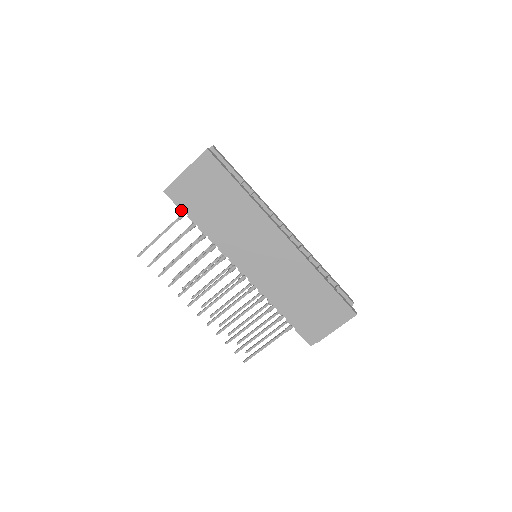
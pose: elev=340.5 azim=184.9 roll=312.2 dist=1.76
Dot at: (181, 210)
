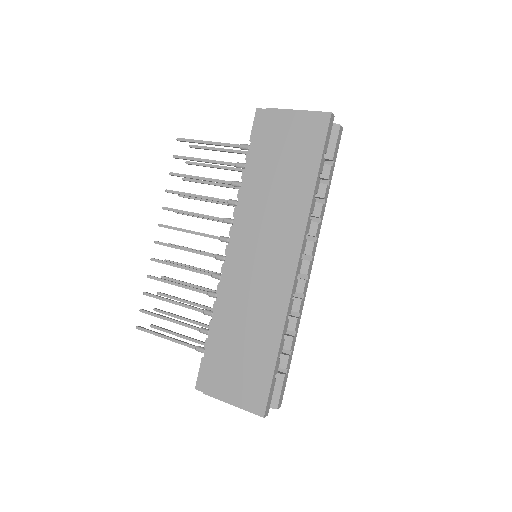
Dot at: (250, 140)
